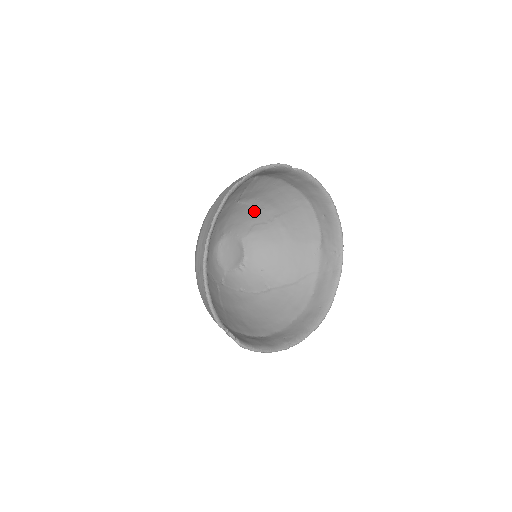
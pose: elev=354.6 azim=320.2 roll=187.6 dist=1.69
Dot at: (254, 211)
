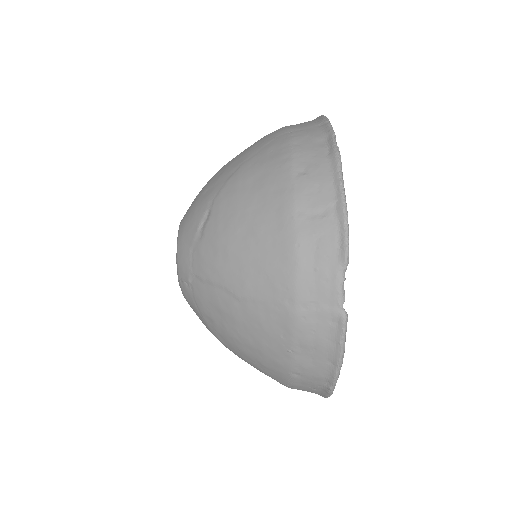
Dot at: occluded
